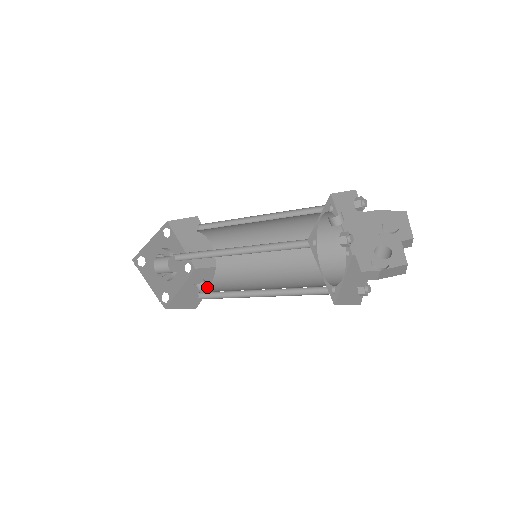
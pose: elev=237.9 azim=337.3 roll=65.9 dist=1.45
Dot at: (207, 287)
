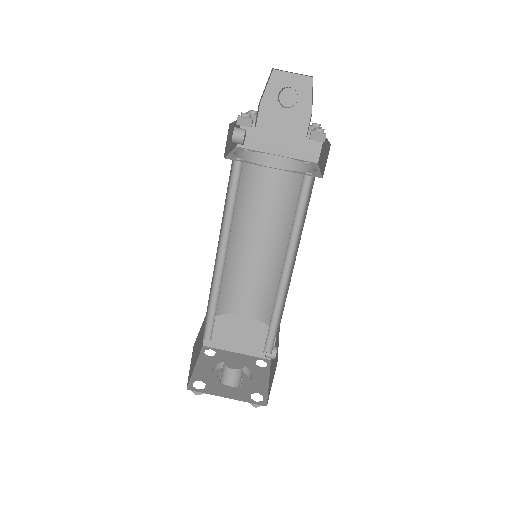
Dot at: (277, 346)
